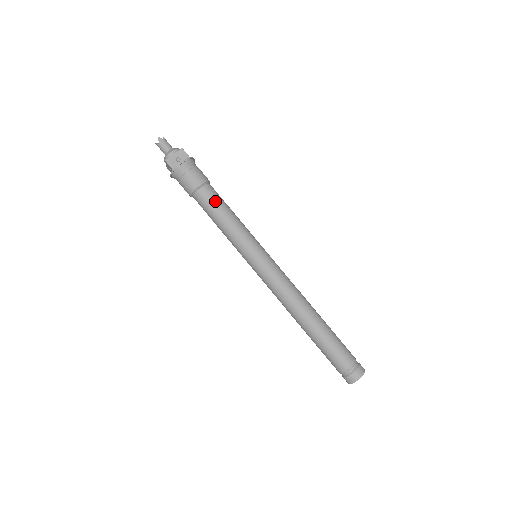
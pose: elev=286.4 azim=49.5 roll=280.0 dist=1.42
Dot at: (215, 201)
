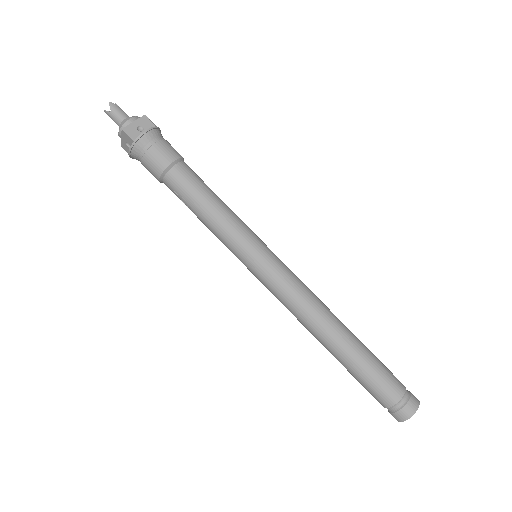
Dot at: (196, 182)
